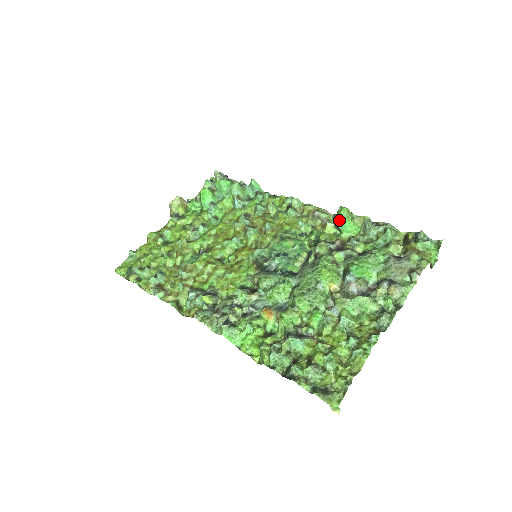
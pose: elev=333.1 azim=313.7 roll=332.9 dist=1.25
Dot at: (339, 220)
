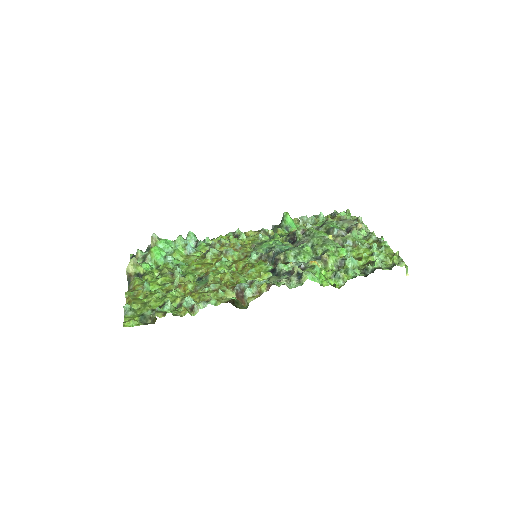
Dot at: (288, 220)
